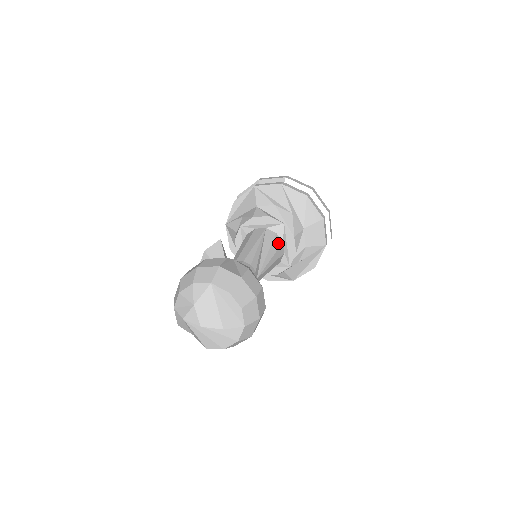
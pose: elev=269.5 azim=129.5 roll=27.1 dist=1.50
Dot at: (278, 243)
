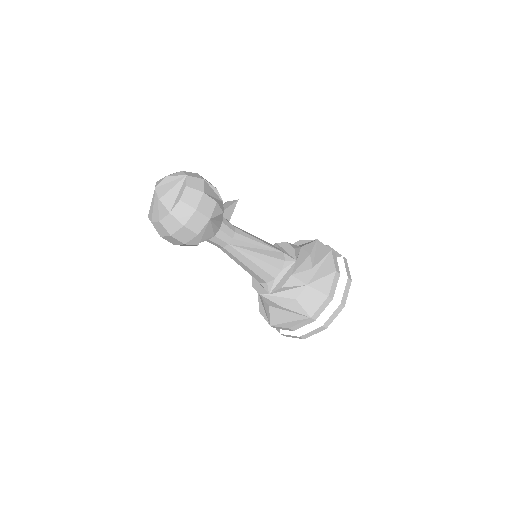
Dot at: (277, 264)
